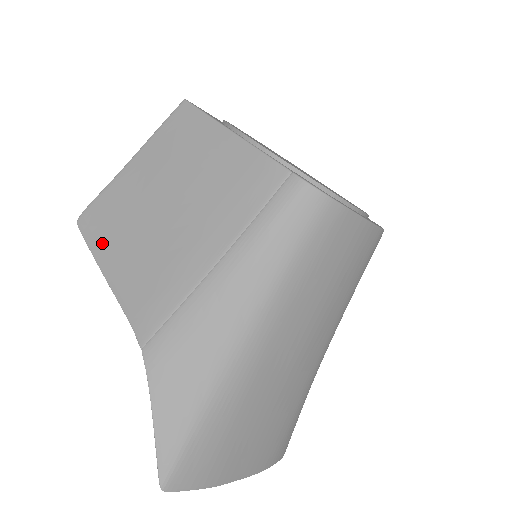
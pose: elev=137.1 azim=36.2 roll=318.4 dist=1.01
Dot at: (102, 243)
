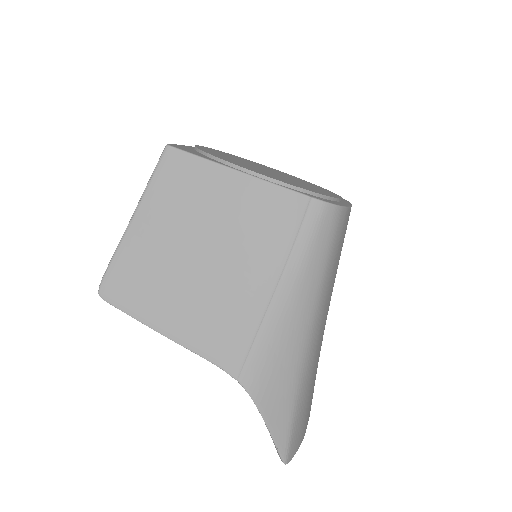
Dot at: (144, 307)
